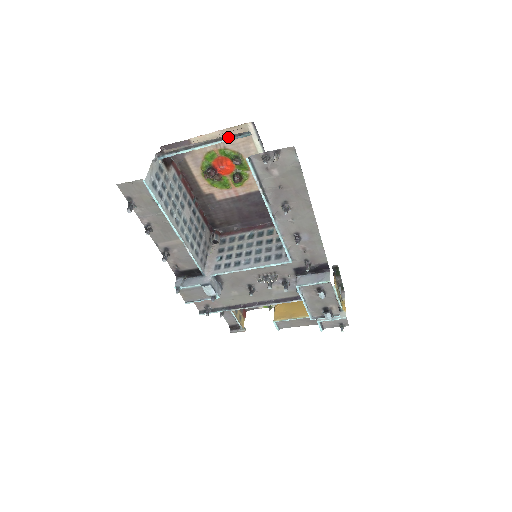
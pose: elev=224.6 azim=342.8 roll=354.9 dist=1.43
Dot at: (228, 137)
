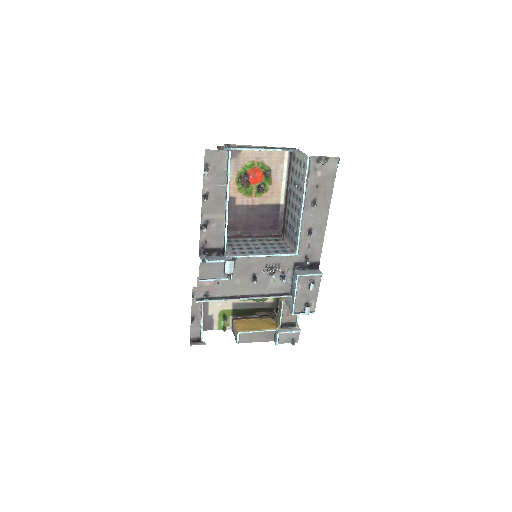
Dot at: (281, 148)
